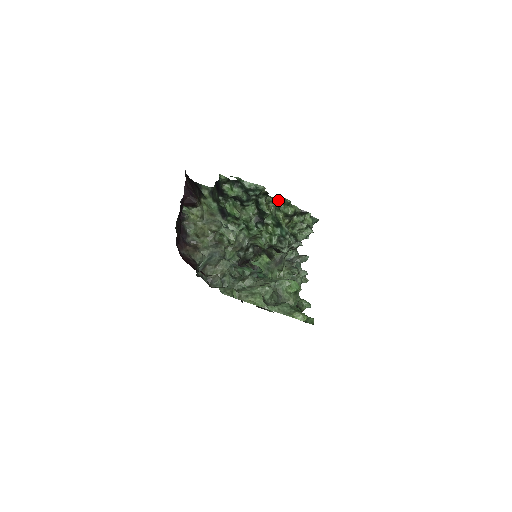
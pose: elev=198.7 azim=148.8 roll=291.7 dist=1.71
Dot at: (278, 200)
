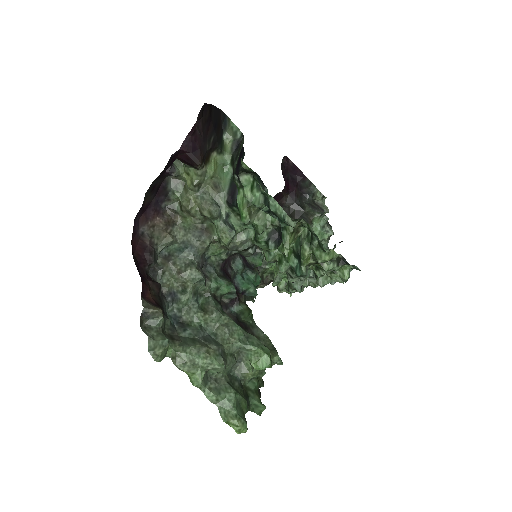
Dot at: (314, 234)
